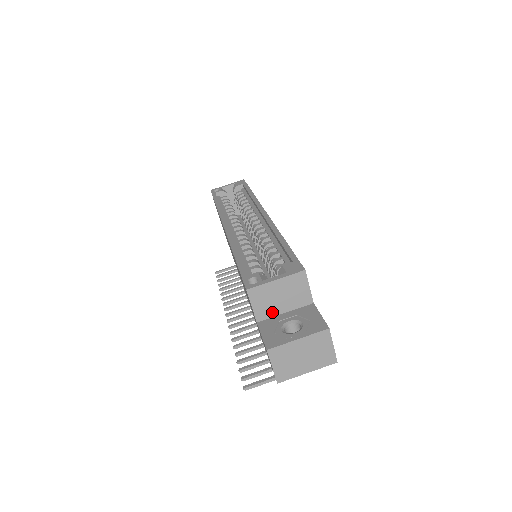
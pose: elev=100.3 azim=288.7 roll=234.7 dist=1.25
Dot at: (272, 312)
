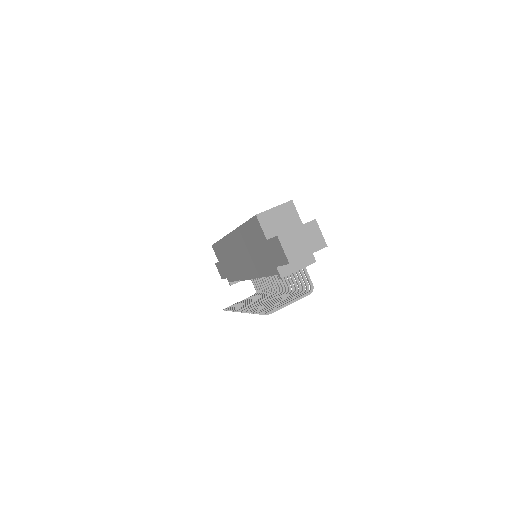
Dot at: (276, 232)
